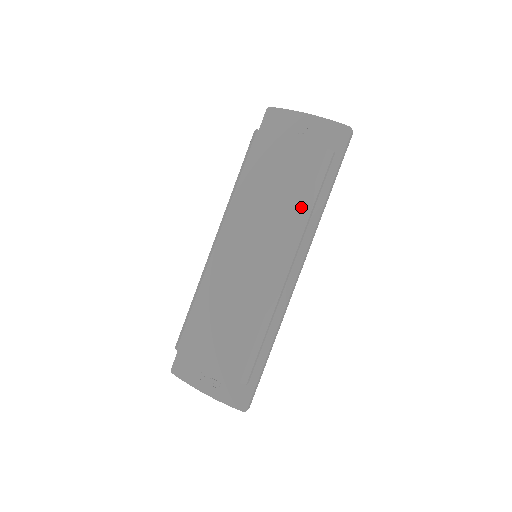
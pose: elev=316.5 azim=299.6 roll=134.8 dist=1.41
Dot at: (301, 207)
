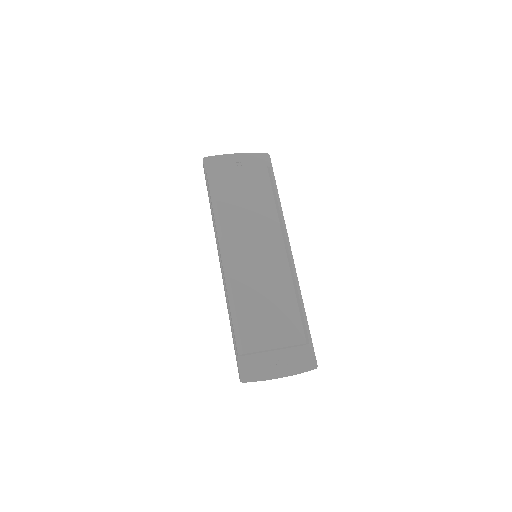
Dot at: (273, 206)
